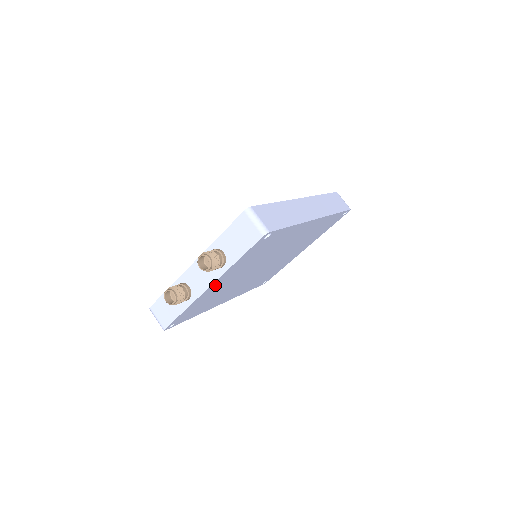
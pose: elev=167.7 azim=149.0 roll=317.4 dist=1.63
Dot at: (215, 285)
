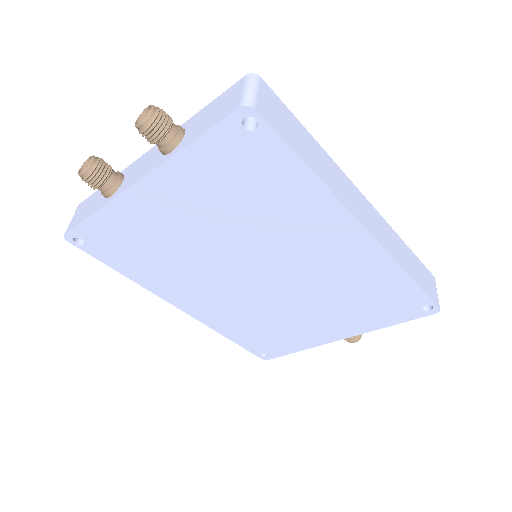
Dot at: (151, 195)
